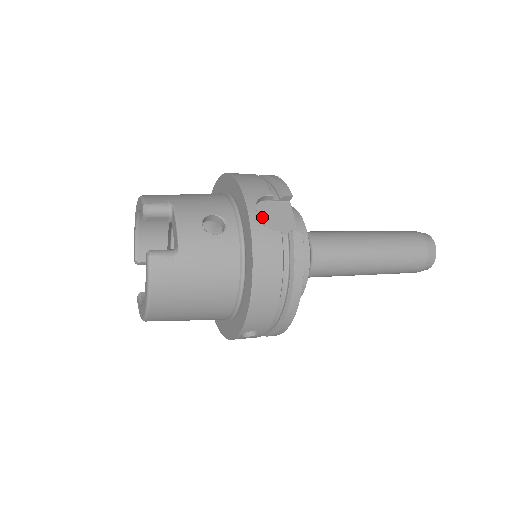
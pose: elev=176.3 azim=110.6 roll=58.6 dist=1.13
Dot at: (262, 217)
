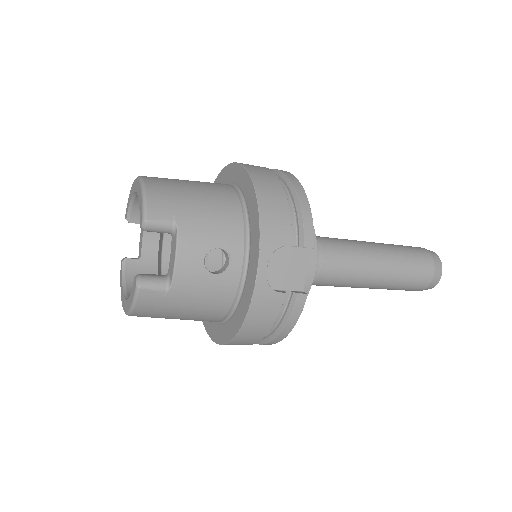
Dot at: (272, 266)
